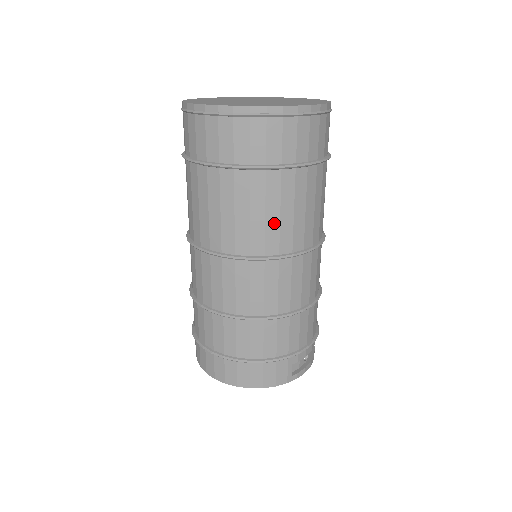
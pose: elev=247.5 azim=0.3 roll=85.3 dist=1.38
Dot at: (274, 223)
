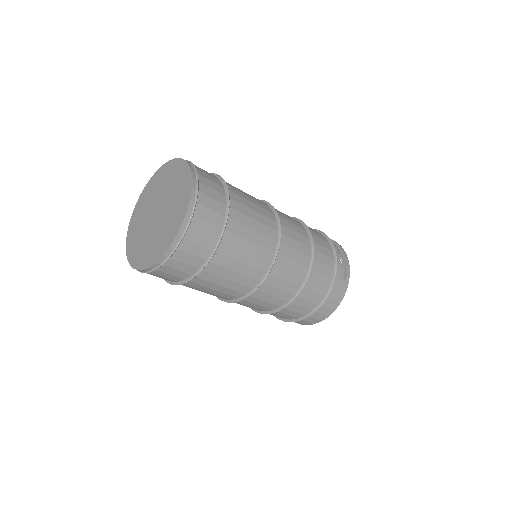
Dot at: (250, 258)
